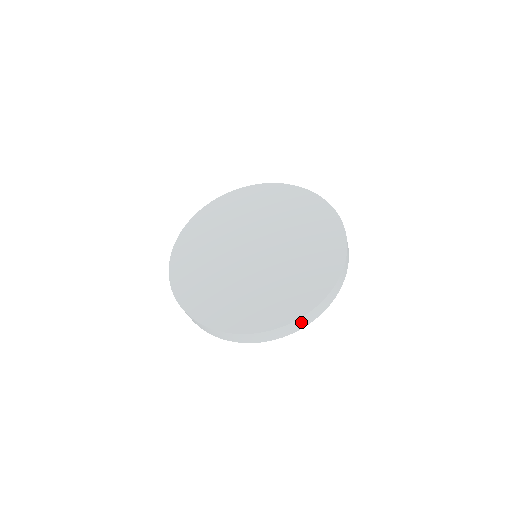
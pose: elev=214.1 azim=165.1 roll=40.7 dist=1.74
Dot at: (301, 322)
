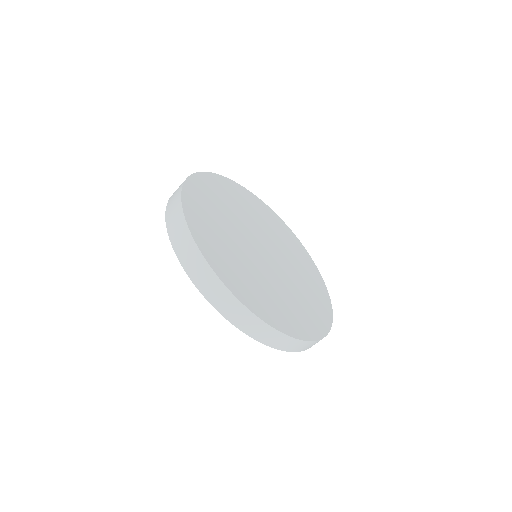
Dot at: (221, 295)
